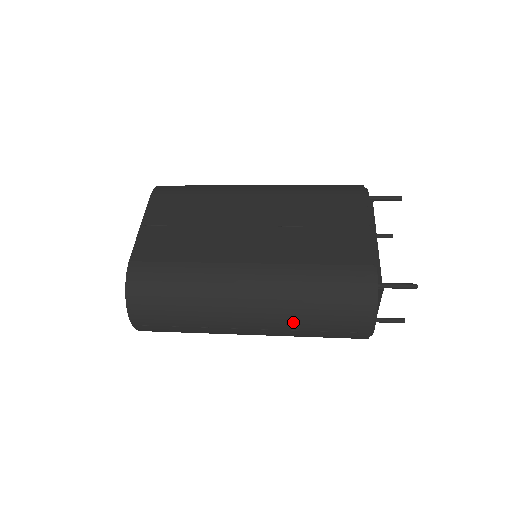
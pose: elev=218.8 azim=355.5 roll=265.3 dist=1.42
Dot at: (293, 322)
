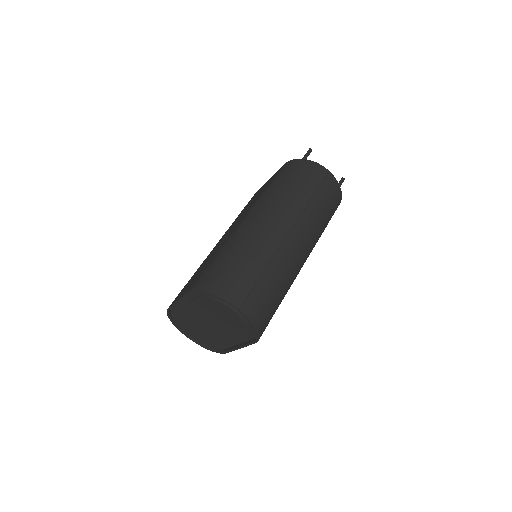
Dot at: (297, 202)
